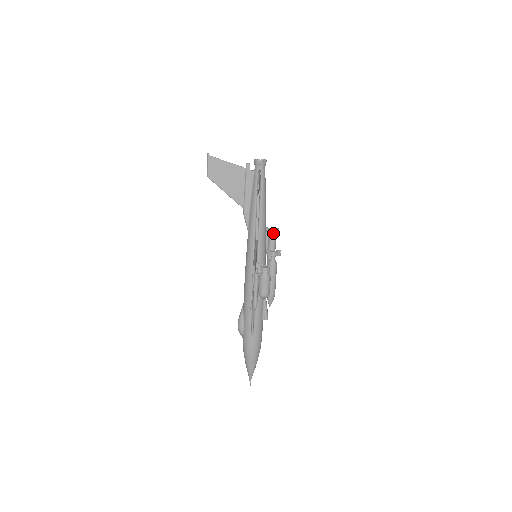
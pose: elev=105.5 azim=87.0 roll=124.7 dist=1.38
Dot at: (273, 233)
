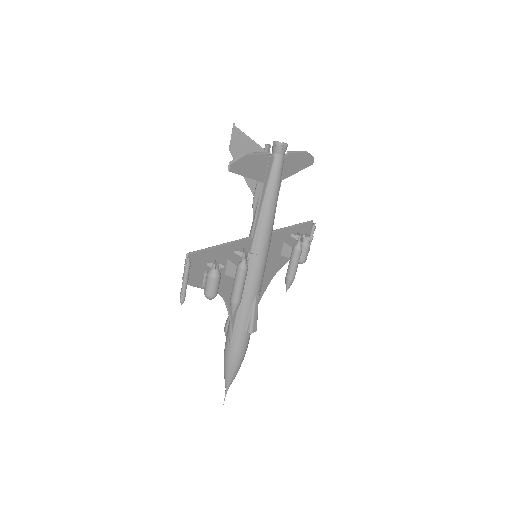
Dot at: (299, 240)
